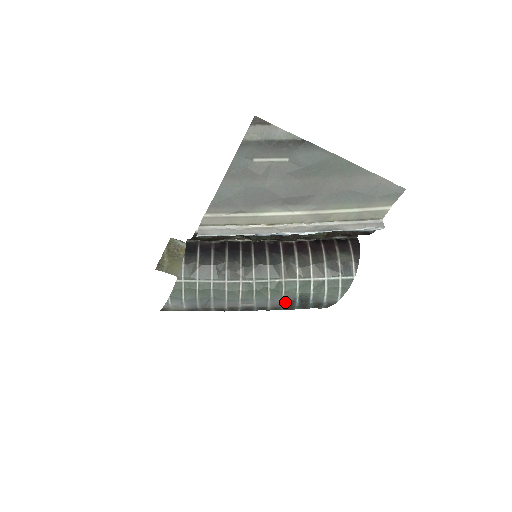
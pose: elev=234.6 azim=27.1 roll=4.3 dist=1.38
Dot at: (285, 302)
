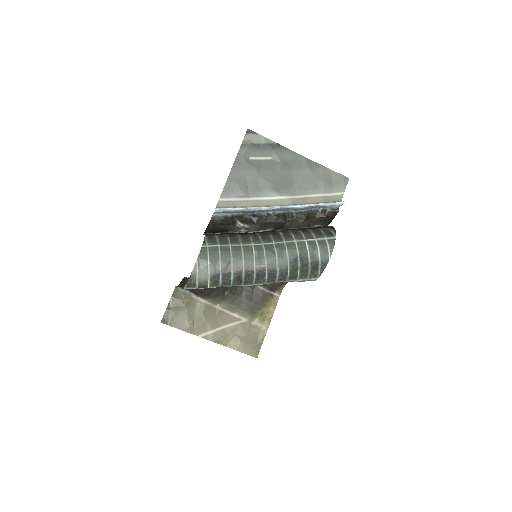
Dot at: (289, 262)
